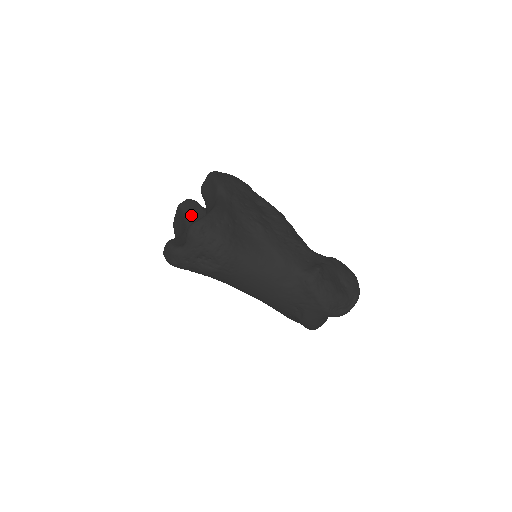
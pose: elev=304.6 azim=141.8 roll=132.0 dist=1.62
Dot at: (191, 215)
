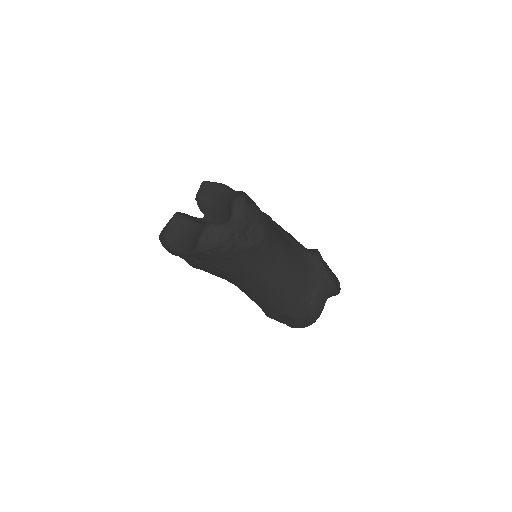
Dot at: (194, 219)
